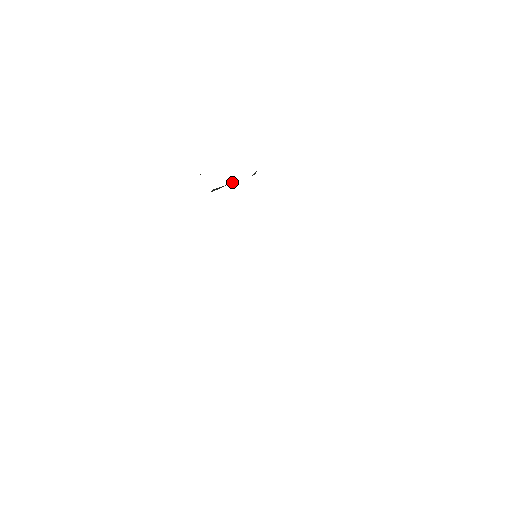
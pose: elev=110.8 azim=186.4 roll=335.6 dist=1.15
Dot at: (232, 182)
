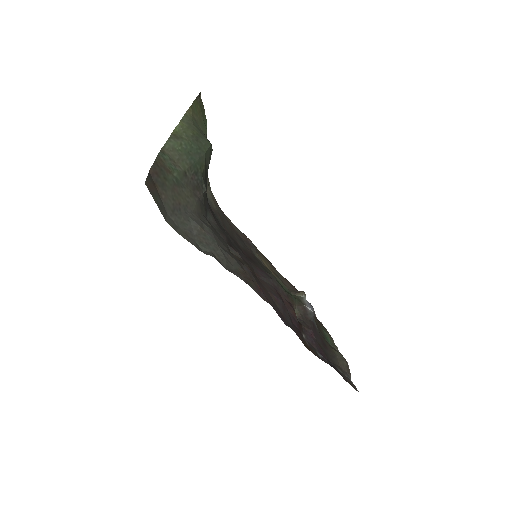
Dot at: (207, 170)
